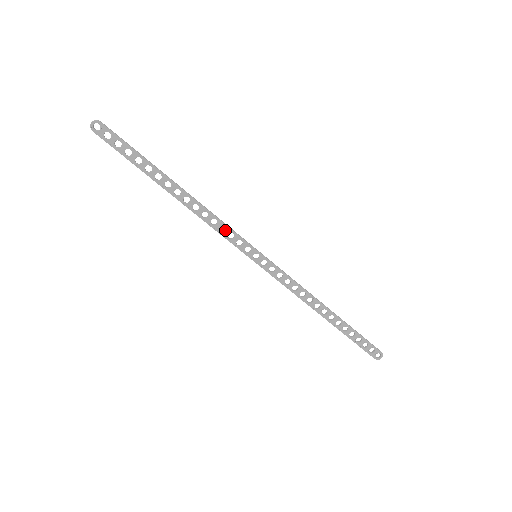
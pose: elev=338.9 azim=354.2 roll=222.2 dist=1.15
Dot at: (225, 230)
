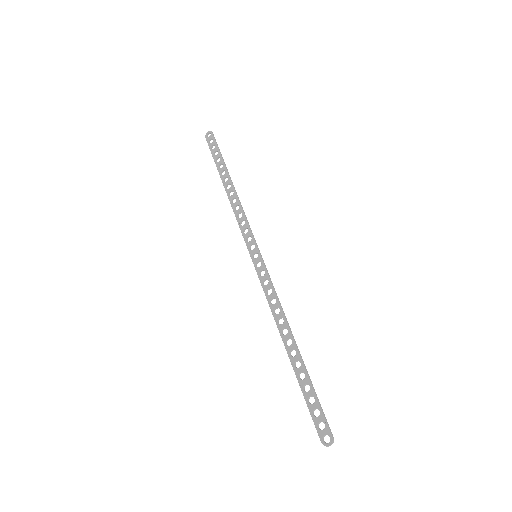
Dot at: (244, 224)
